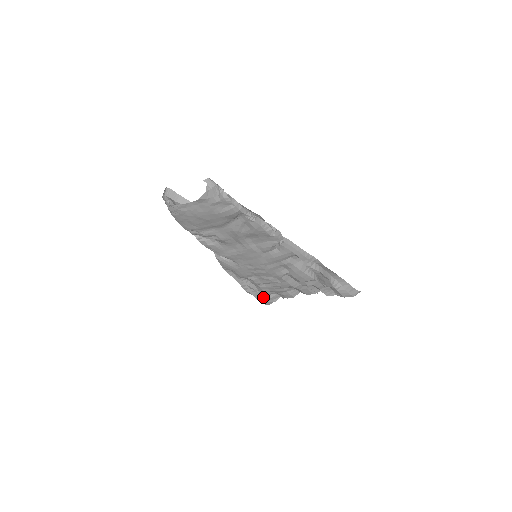
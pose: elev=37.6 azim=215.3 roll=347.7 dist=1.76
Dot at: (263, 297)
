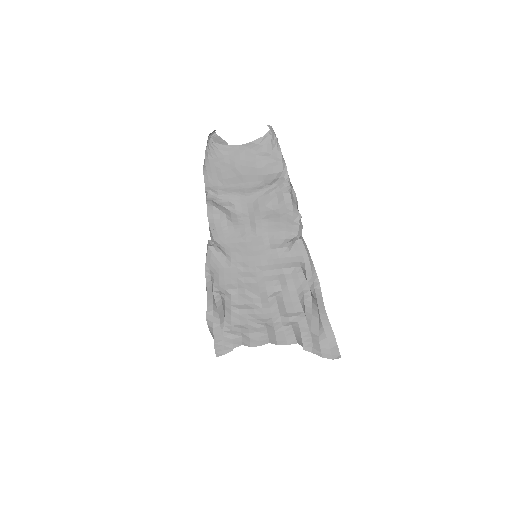
Dot at: (223, 335)
